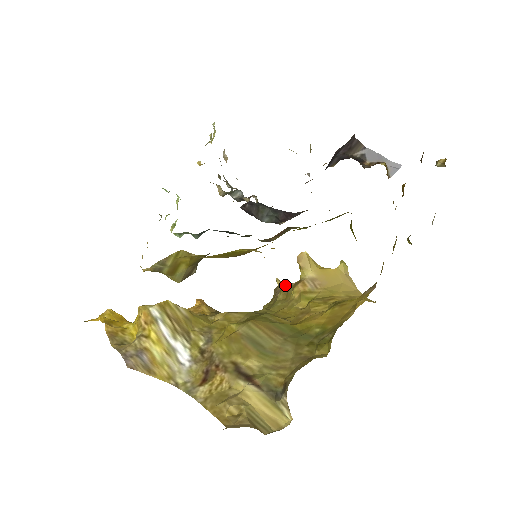
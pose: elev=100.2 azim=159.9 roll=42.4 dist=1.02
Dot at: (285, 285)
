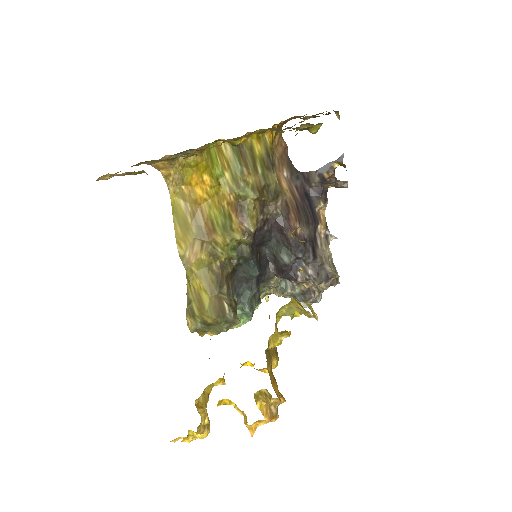
Dot at: occluded
